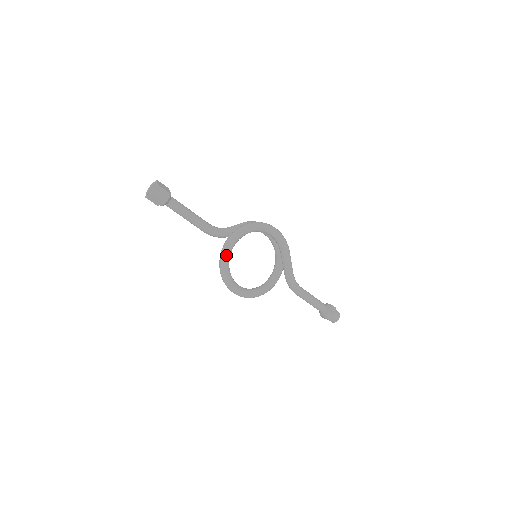
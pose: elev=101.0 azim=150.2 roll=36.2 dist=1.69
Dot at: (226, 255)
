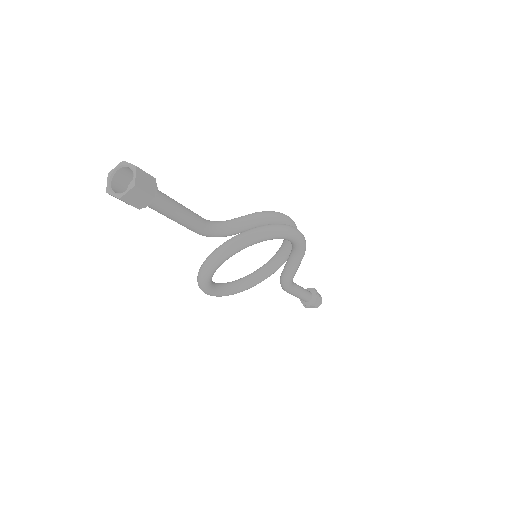
Dot at: (215, 267)
